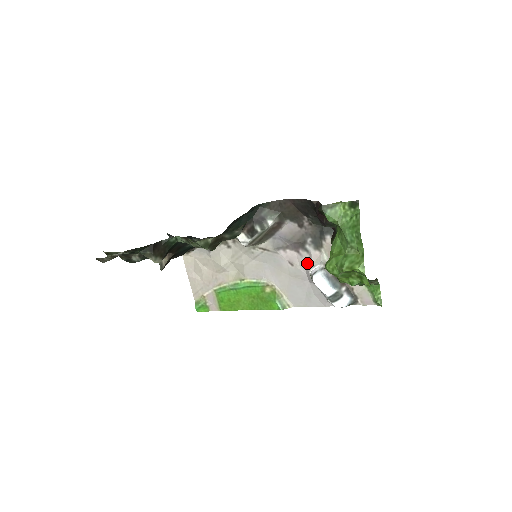
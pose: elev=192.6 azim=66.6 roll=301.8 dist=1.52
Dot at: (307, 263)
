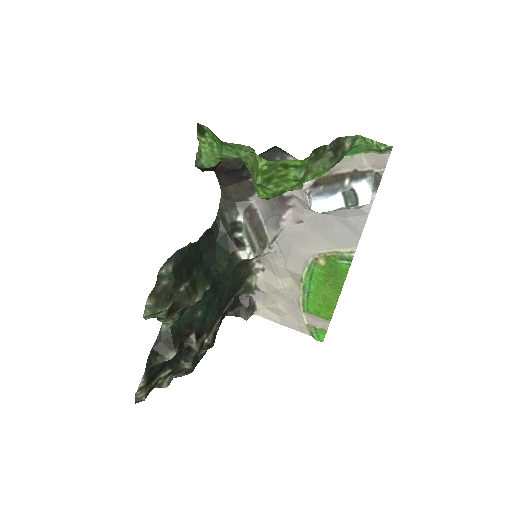
Dot at: (303, 205)
